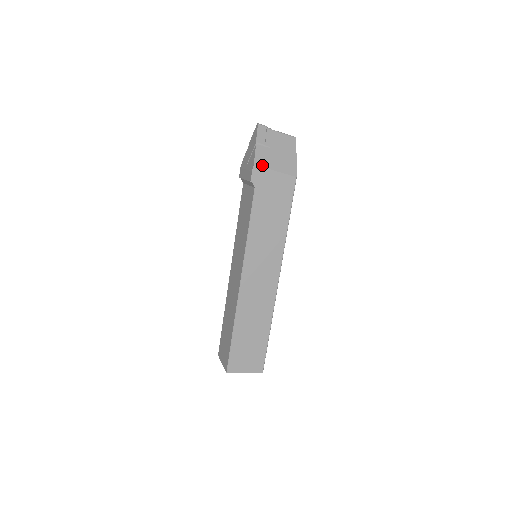
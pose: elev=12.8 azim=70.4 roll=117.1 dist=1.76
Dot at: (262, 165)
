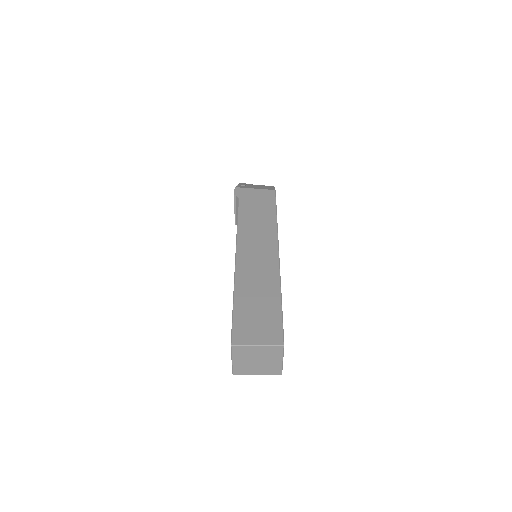
Dot at: (243, 188)
